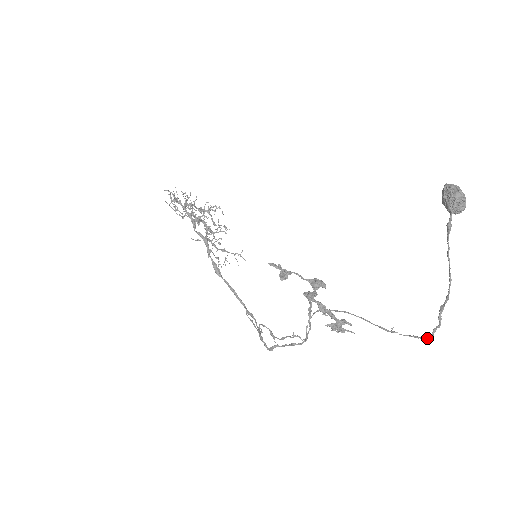
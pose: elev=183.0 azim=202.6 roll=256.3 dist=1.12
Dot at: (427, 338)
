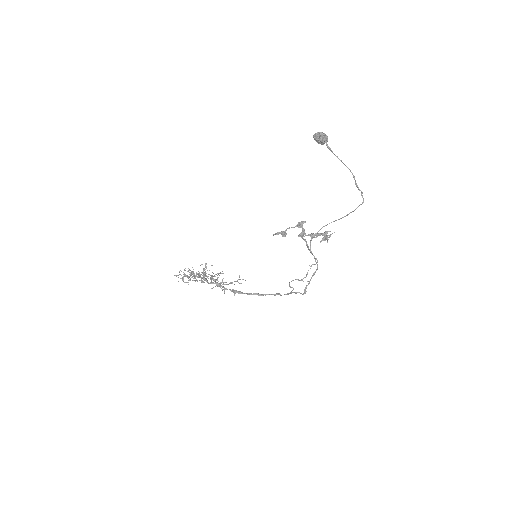
Dot at: (363, 202)
